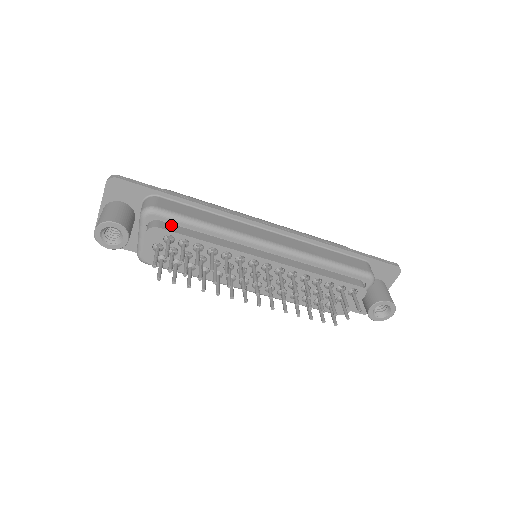
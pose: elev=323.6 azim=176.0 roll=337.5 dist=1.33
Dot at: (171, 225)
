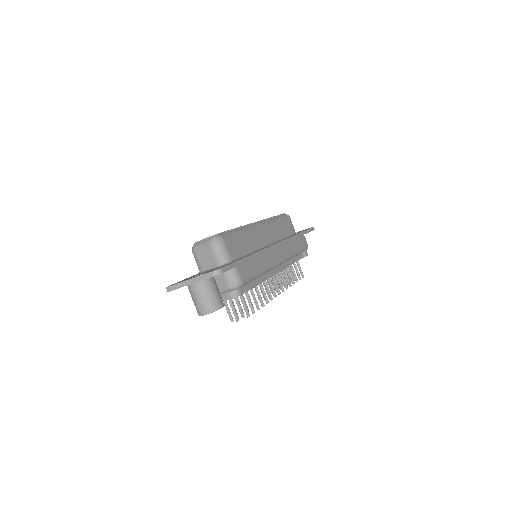
Dot at: occluded
